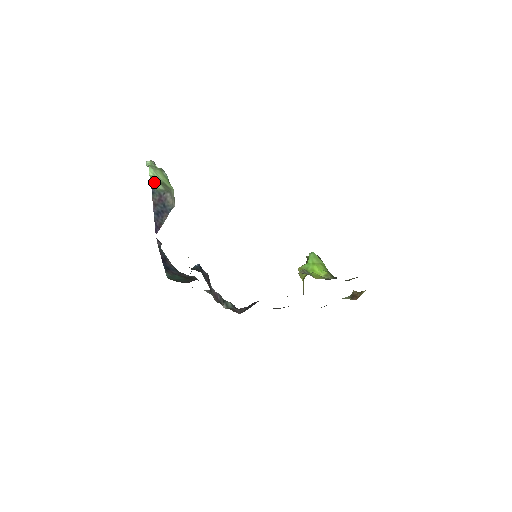
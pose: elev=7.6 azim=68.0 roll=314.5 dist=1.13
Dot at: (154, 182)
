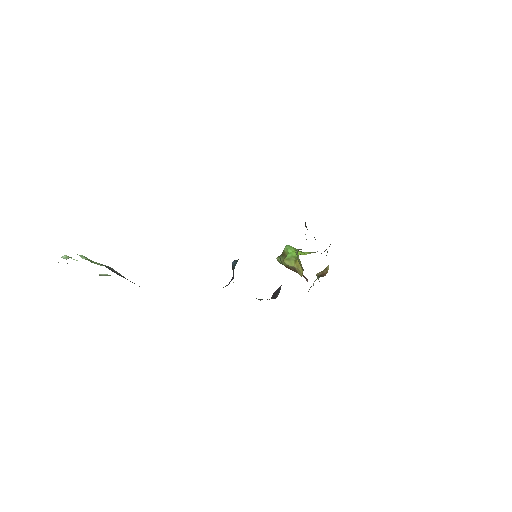
Dot at: (93, 262)
